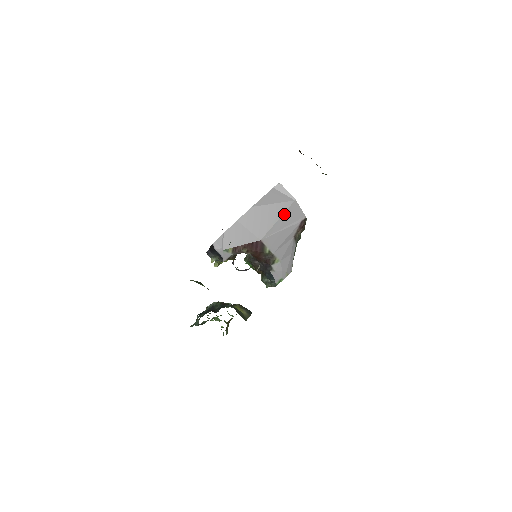
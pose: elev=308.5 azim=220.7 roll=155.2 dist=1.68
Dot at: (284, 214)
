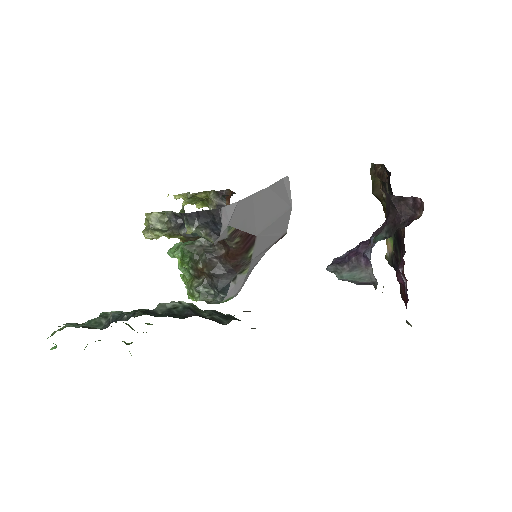
Dot at: (281, 217)
